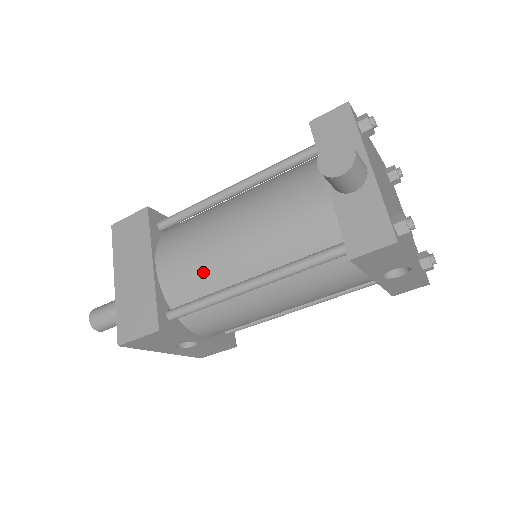
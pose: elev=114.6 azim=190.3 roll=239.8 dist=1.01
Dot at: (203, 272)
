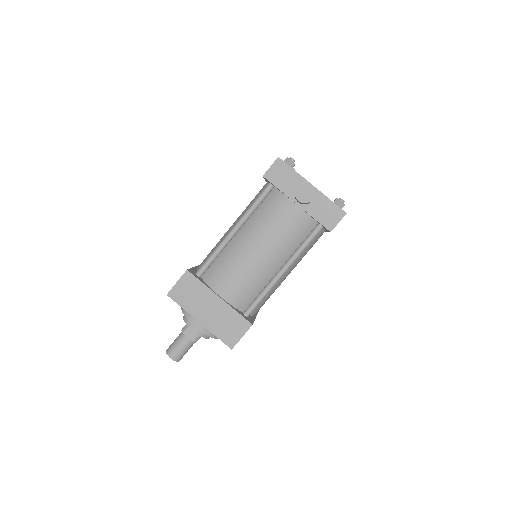
Dot at: (253, 282)
